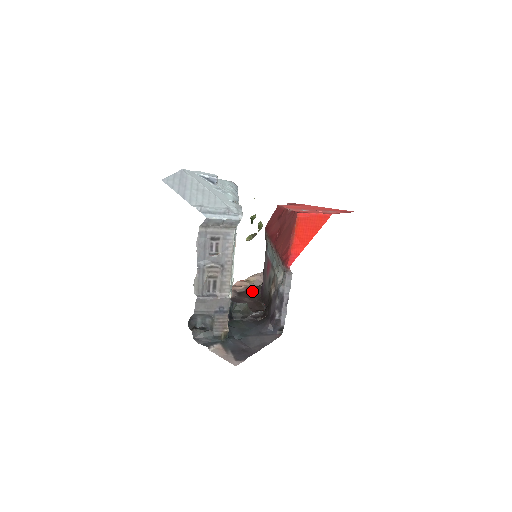
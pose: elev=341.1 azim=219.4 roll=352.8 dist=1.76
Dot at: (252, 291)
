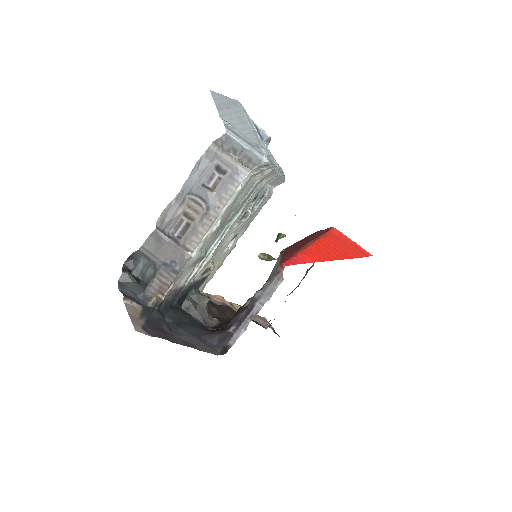
Dot at: (227, 310)
